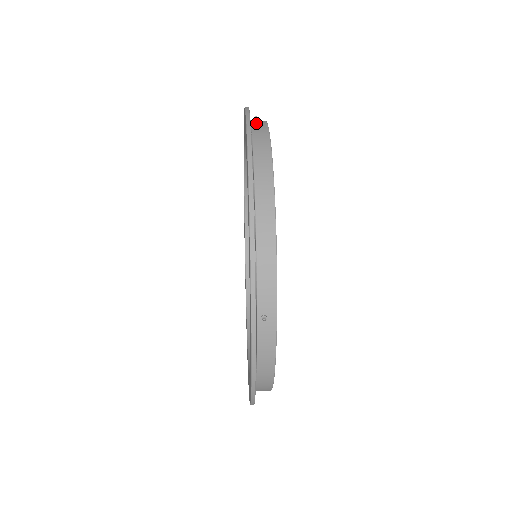
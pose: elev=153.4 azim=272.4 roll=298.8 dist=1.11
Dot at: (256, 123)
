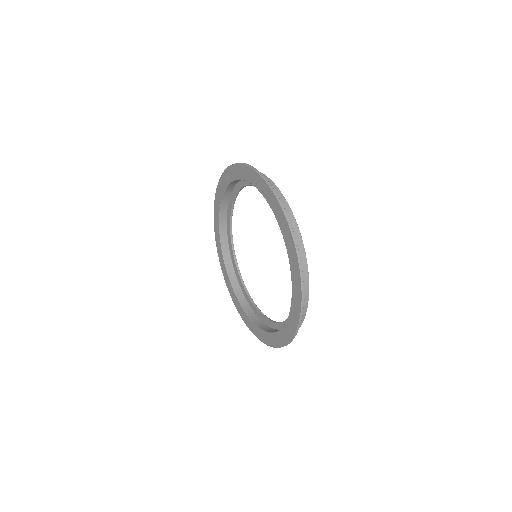
Dot at: occluded
